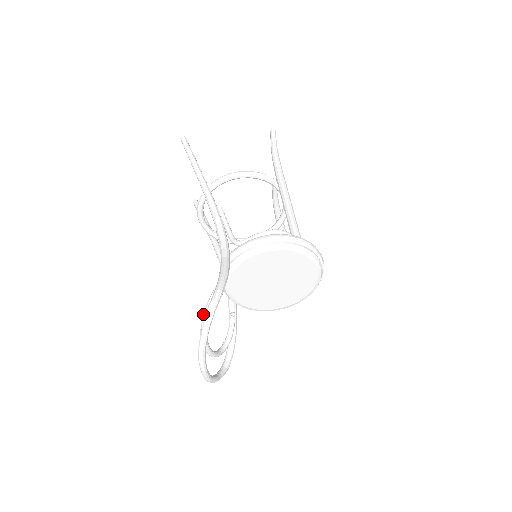
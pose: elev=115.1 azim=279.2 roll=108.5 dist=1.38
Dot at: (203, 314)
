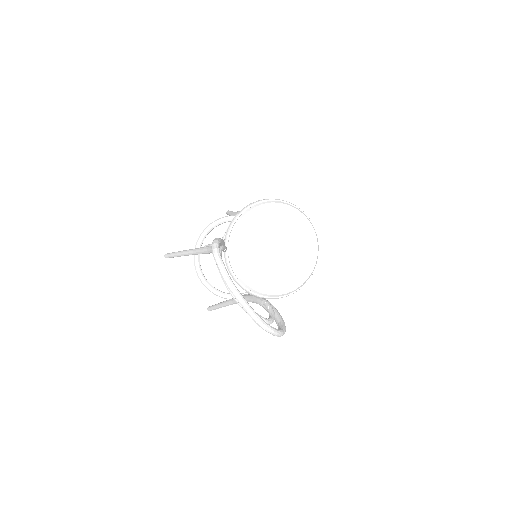
Dot at: (217, 267)
